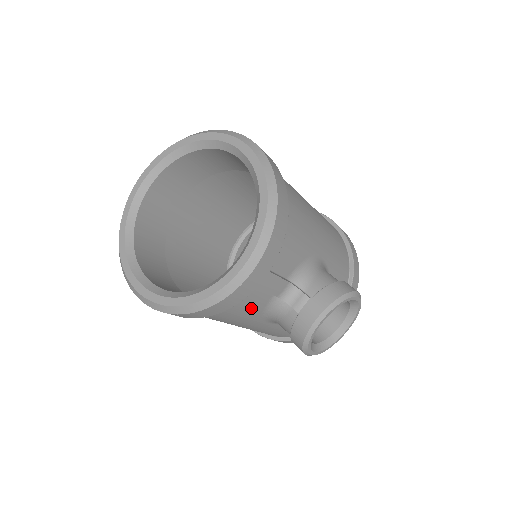
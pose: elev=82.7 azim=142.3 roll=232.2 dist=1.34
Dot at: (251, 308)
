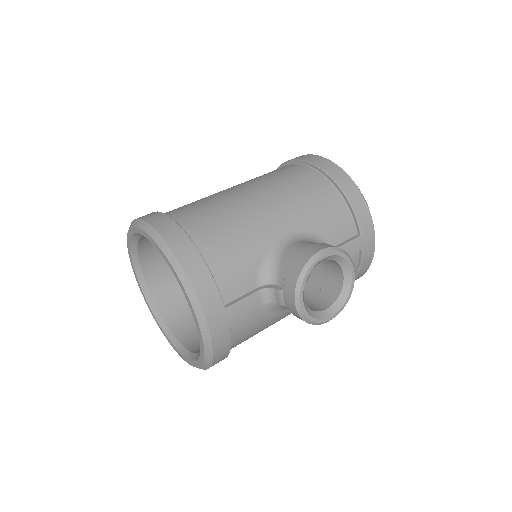
Dot at: (256, 323)
